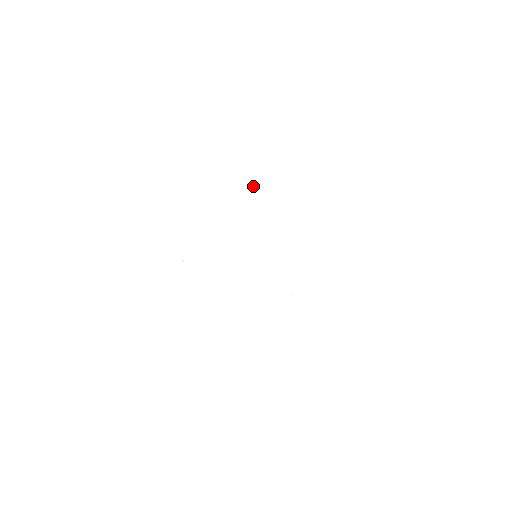
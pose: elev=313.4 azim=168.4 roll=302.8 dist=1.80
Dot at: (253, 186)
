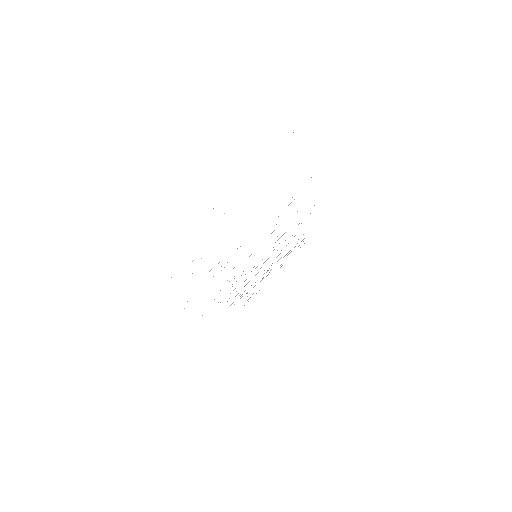
Dot at: occluded
